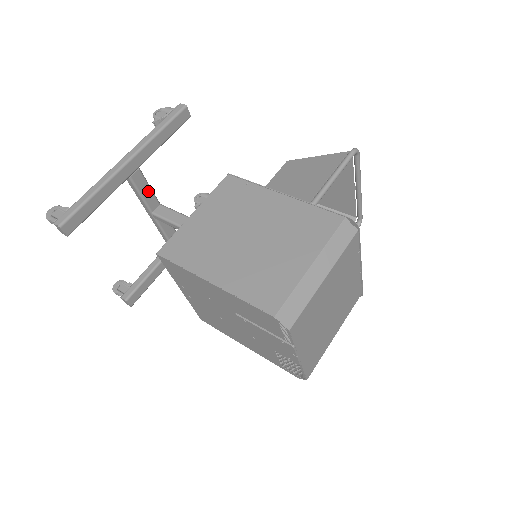
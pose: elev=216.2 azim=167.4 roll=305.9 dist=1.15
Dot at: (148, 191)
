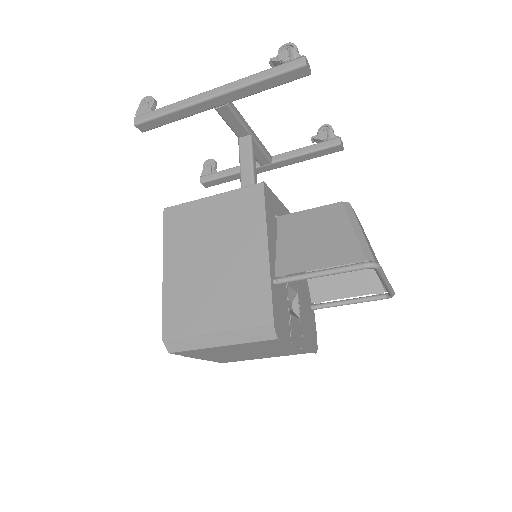
Dot at: (236, 122)
